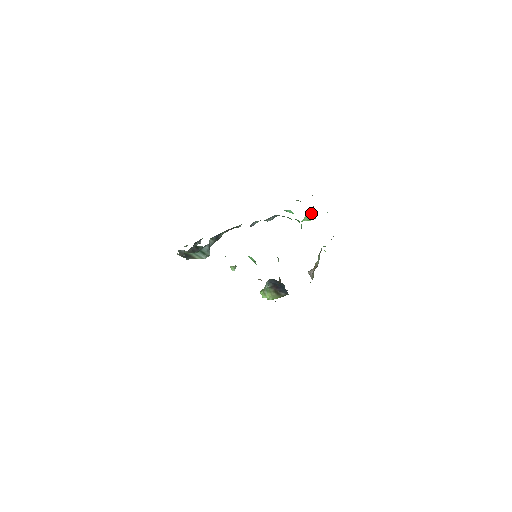
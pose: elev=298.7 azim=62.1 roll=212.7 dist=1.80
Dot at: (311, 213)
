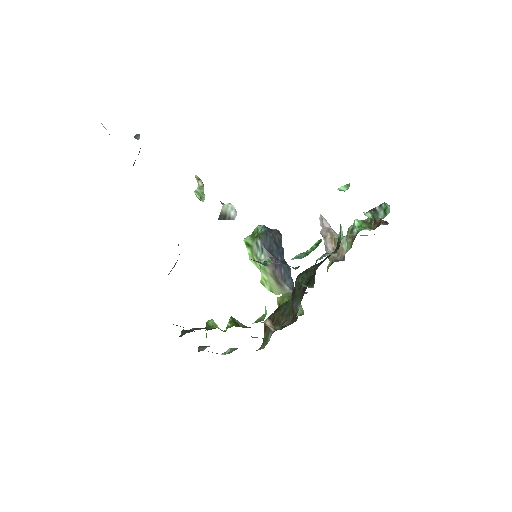
Dot at: occluded
